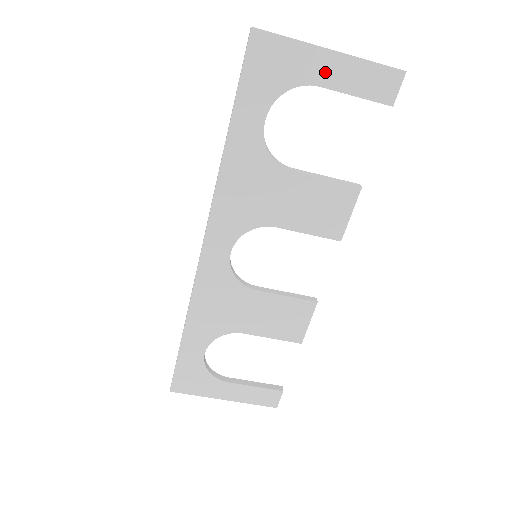
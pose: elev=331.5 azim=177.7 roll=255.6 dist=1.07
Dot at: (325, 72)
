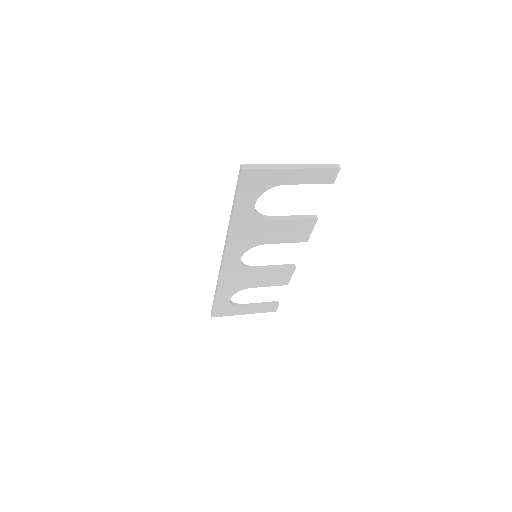
Dot at: (290, 178)
